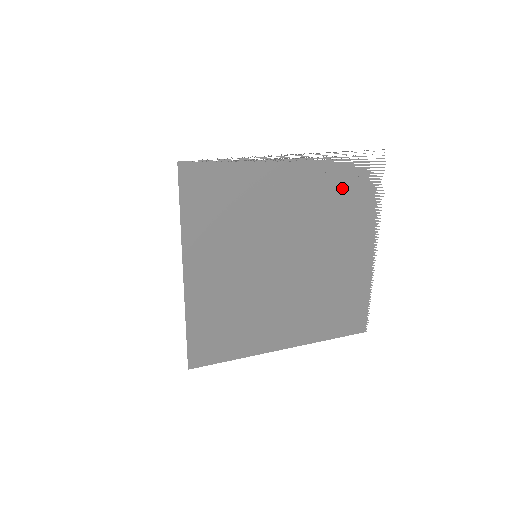
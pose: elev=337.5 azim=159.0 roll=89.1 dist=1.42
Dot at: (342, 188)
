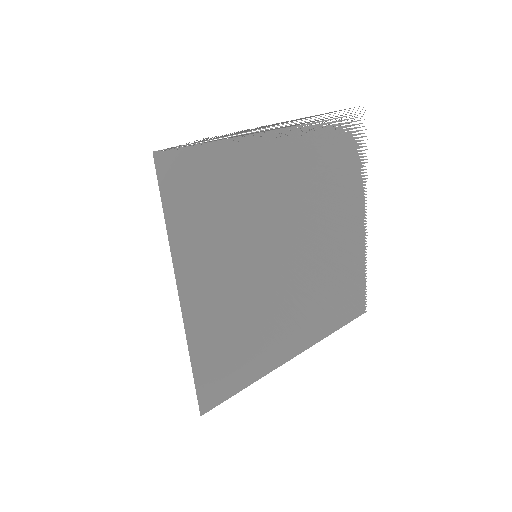
Dot at: (330, 157)
